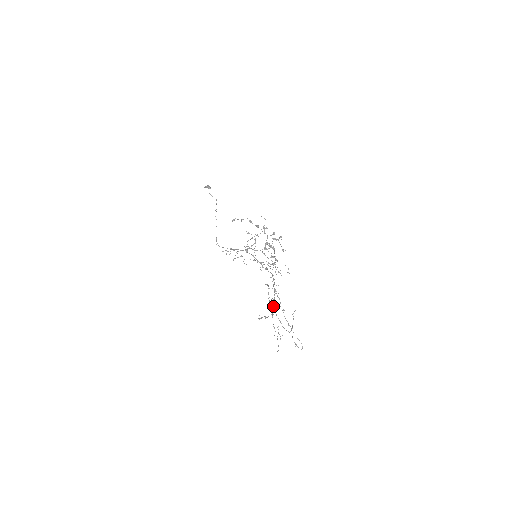
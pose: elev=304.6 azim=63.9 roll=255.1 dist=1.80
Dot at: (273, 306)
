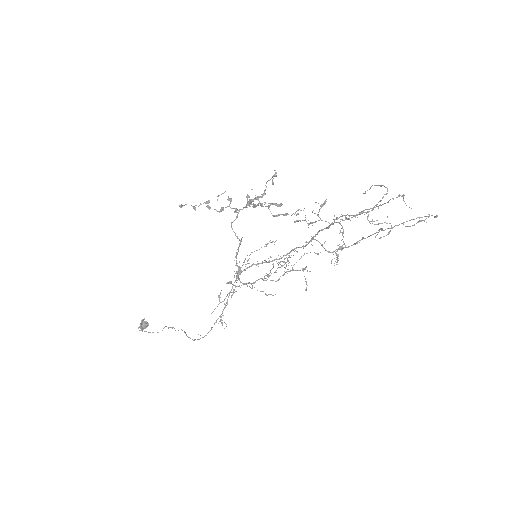
Dot at: (332, 223)
